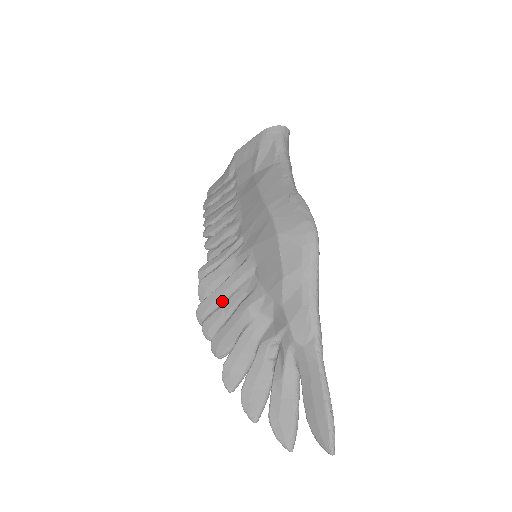
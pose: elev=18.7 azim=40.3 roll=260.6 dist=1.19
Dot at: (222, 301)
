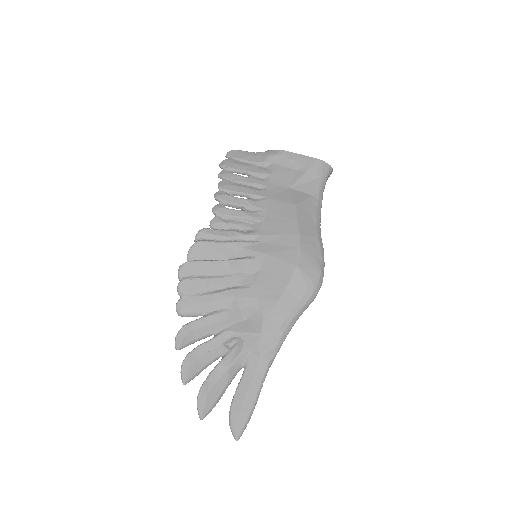
Dot at: (212, 274)
